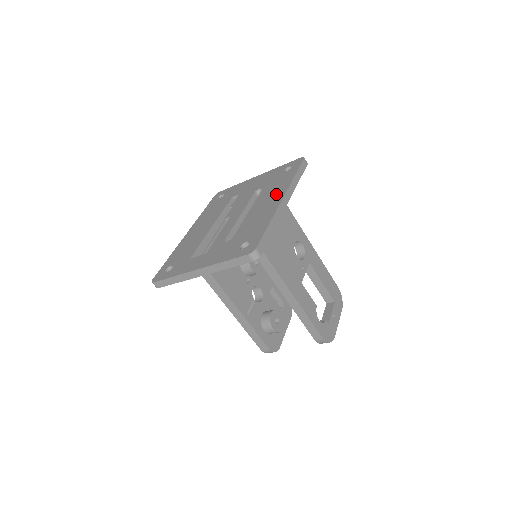
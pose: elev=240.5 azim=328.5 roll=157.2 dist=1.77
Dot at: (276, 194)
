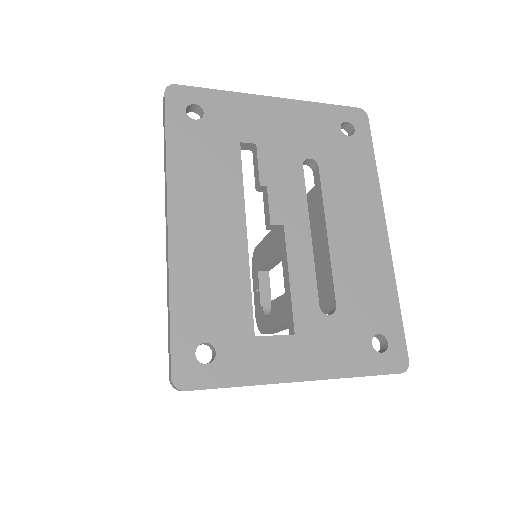
Dot at: (366, 209)
